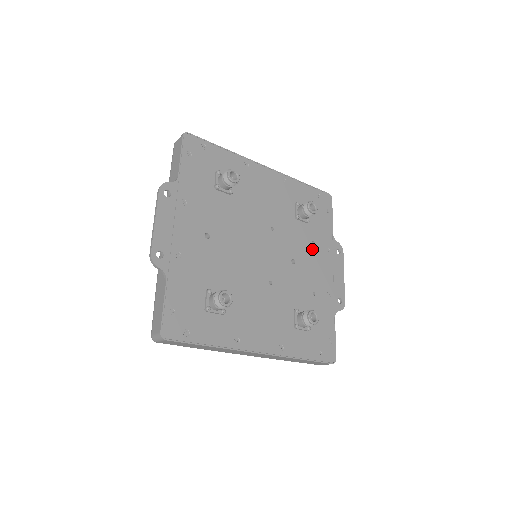
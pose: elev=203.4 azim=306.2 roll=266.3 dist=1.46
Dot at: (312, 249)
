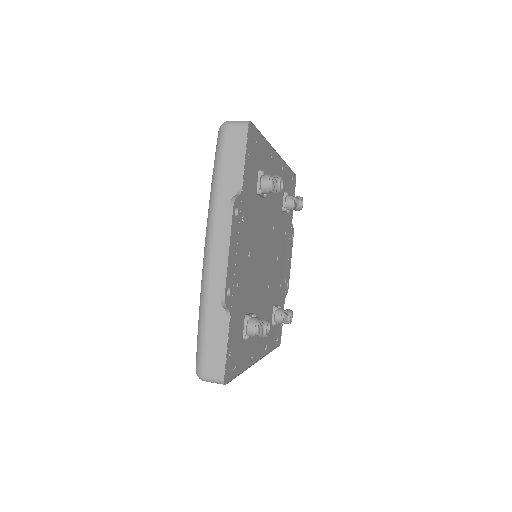
Dot at: (284, 240)
